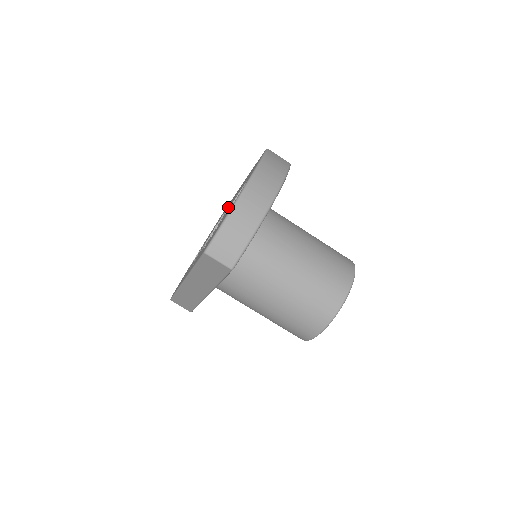
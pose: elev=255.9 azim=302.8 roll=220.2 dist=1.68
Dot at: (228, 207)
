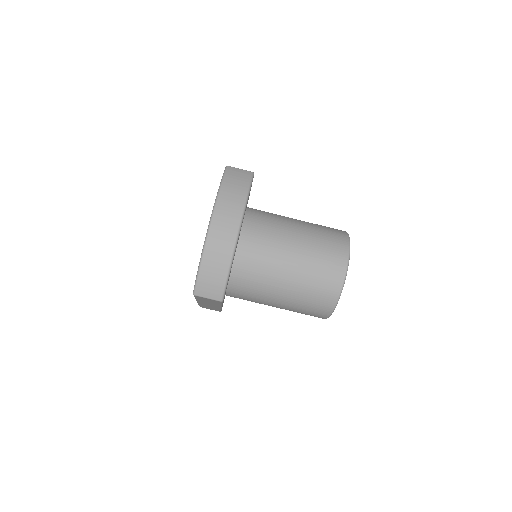
Dot at: occluded
